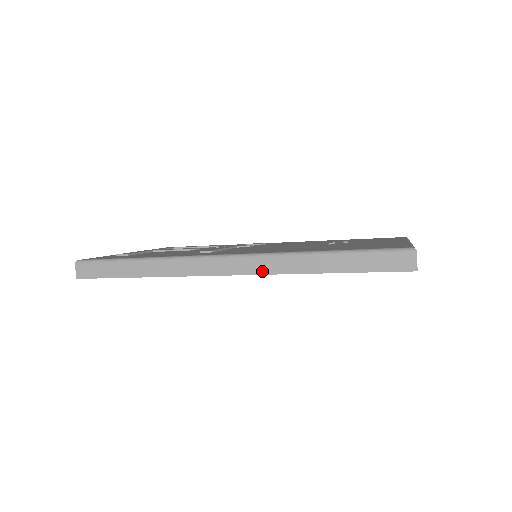
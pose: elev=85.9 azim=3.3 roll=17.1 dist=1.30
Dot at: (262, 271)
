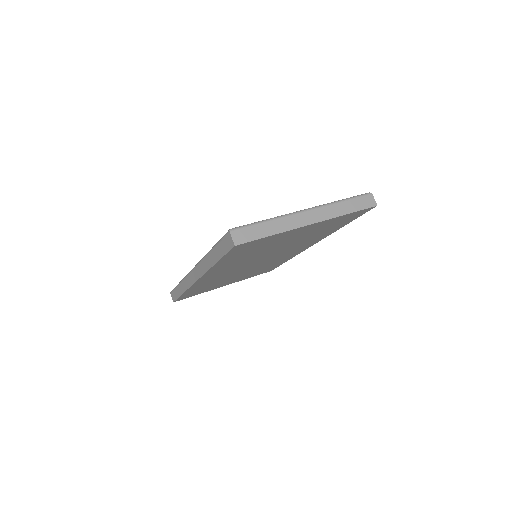
Dot at: (202, 273)
